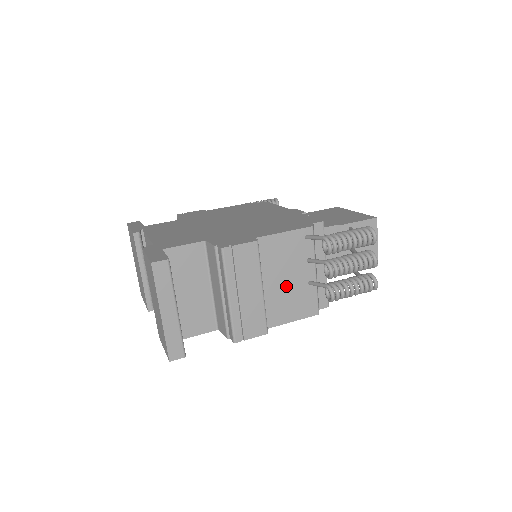
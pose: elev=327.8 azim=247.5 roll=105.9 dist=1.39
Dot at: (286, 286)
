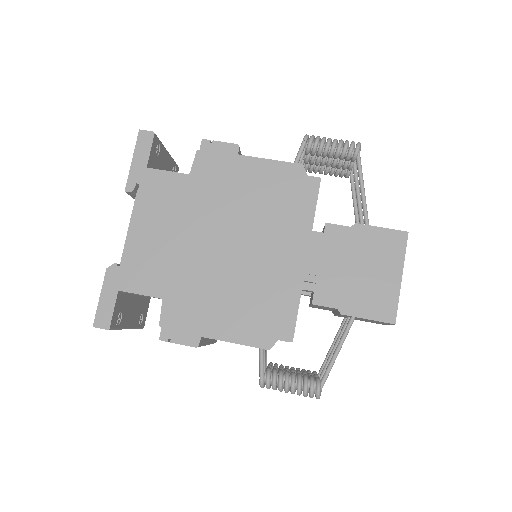
Dot at: occluded
